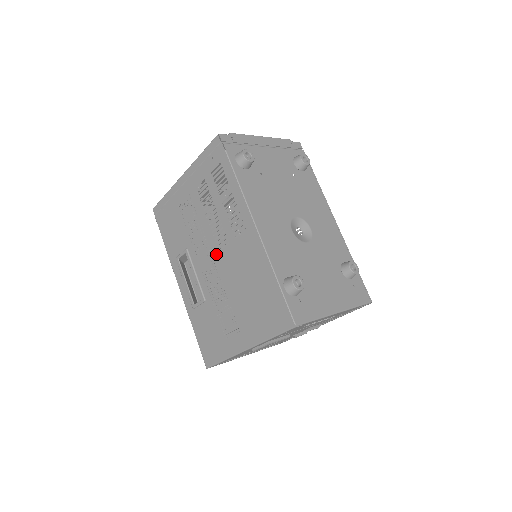
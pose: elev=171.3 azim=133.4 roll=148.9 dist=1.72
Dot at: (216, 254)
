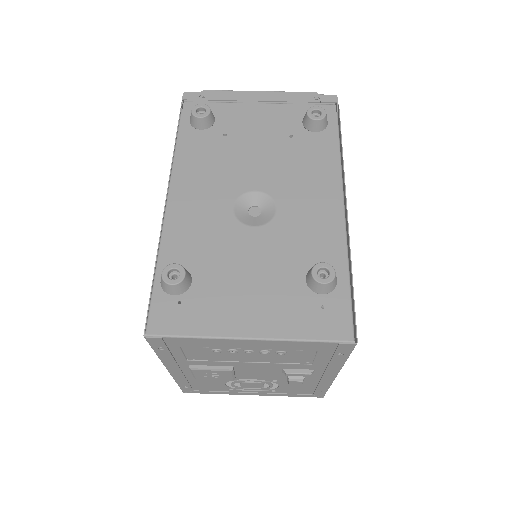
Dot at: occluded
